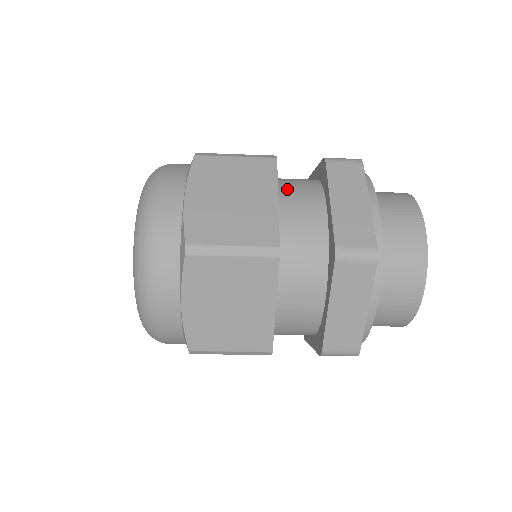
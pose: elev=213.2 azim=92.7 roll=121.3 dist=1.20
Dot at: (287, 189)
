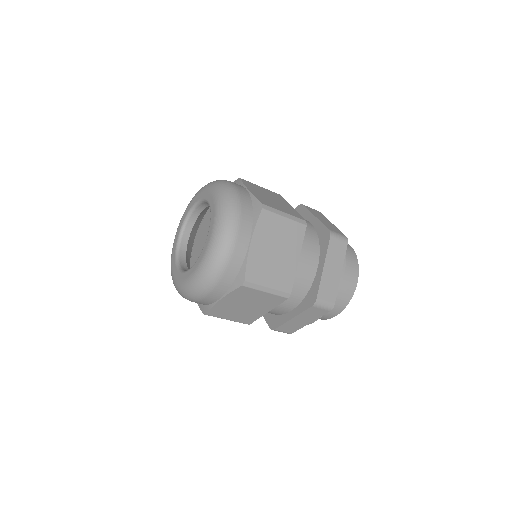
Dot at: occluded
